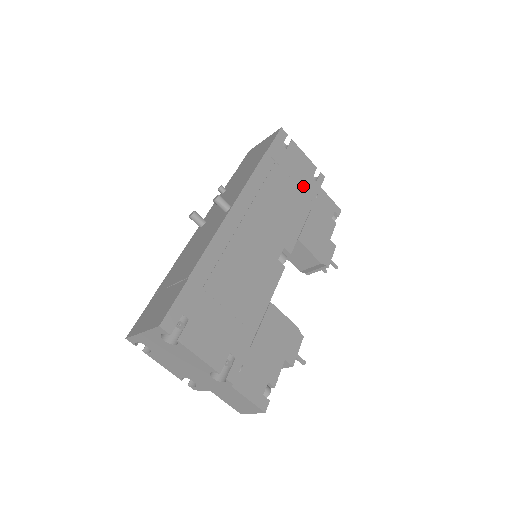
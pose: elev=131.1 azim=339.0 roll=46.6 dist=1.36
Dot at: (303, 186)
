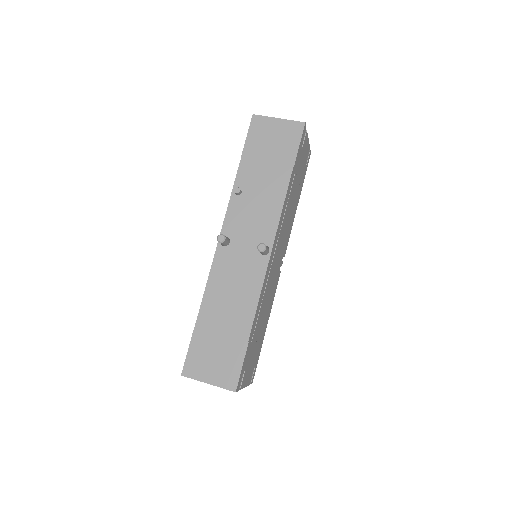
Dot at: (301, 180)
